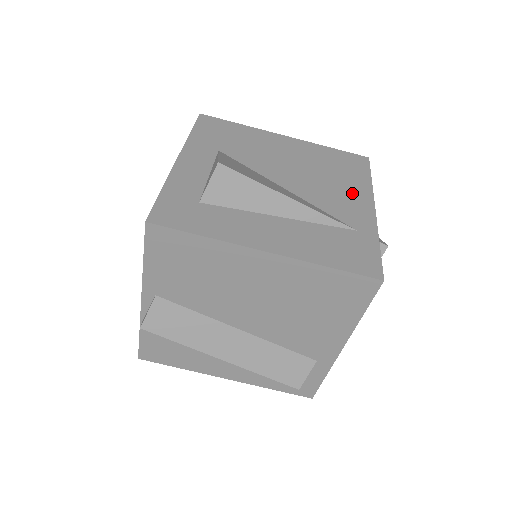
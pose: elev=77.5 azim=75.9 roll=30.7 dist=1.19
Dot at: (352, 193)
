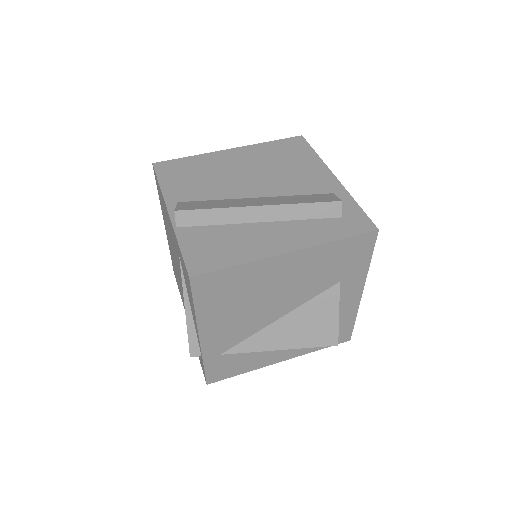
Dot at: occluded
